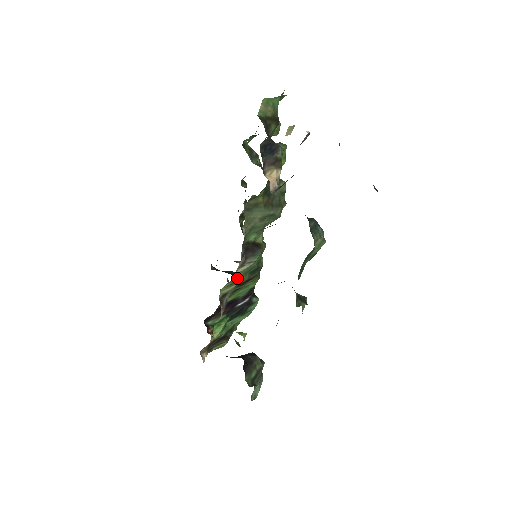
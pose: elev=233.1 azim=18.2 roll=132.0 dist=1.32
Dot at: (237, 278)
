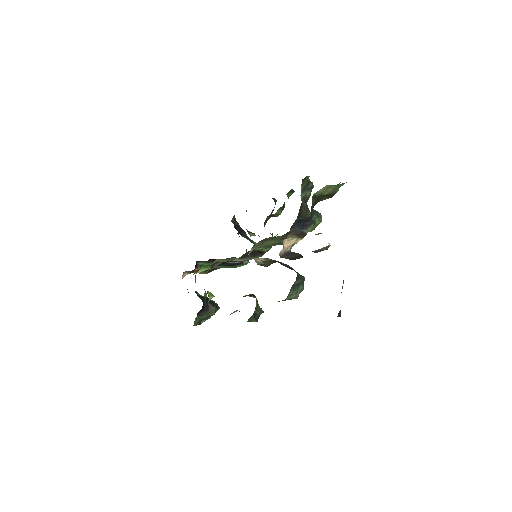
Dot at: (234, 258)
